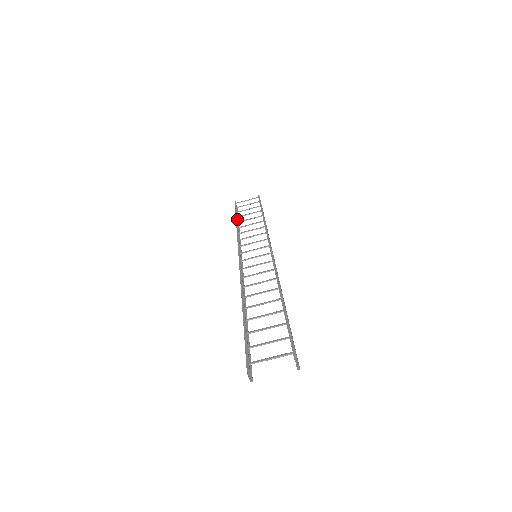
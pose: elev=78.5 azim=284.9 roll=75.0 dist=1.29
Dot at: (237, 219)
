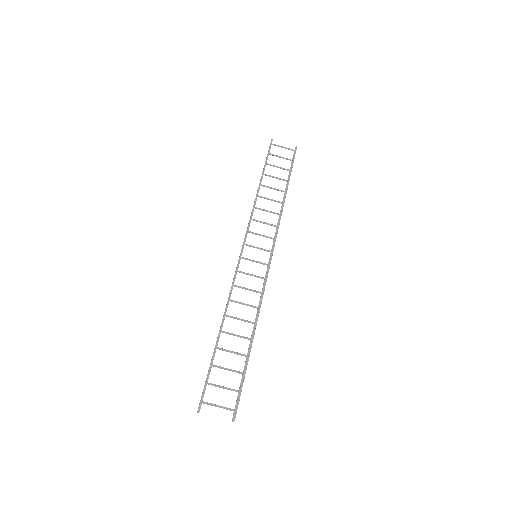
Dot at: occluded
